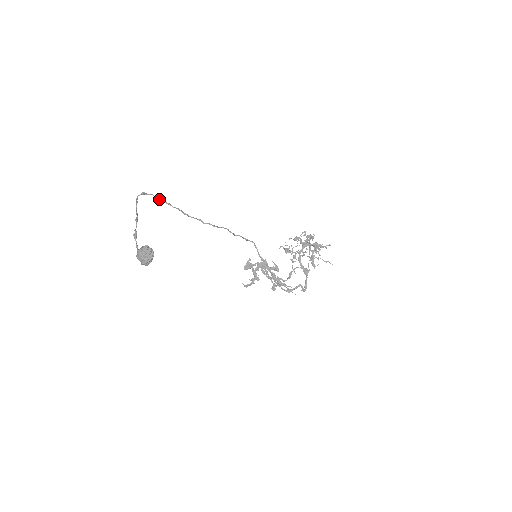
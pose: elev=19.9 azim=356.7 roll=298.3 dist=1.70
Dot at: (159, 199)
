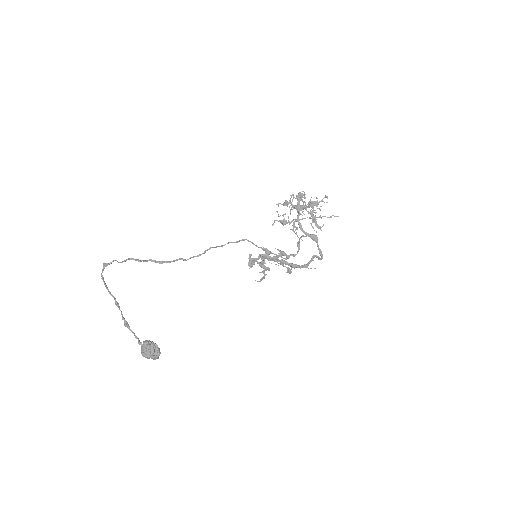
Dot at: (124, 261)
